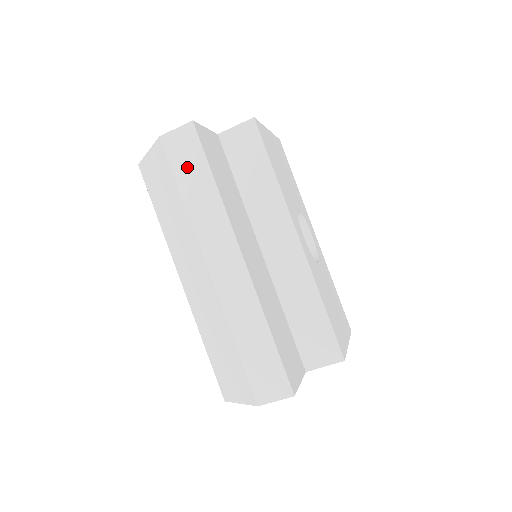
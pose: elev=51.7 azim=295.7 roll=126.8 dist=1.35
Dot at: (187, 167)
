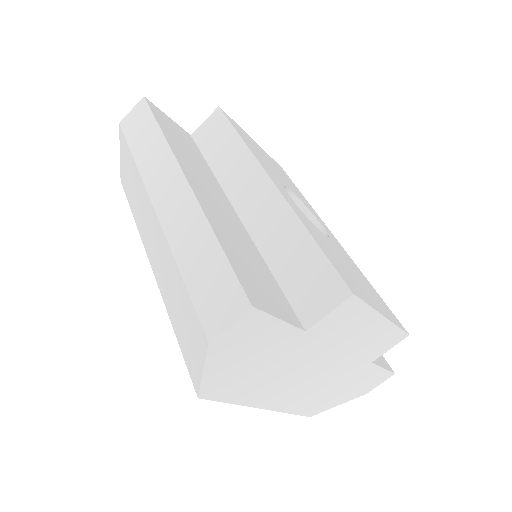
Dot at: (138, 131)
